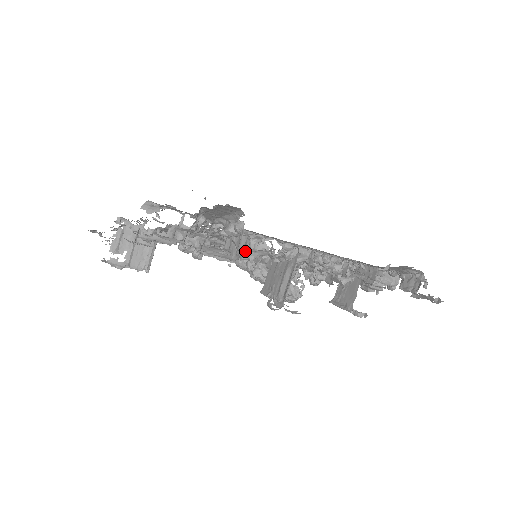
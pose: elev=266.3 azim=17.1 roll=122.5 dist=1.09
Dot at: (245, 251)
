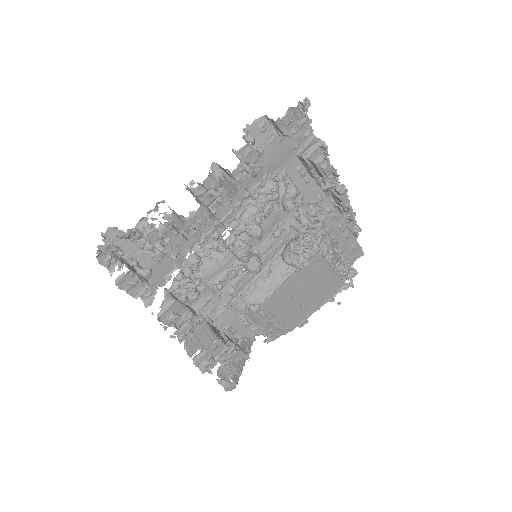
Dot at: (142, 236)
